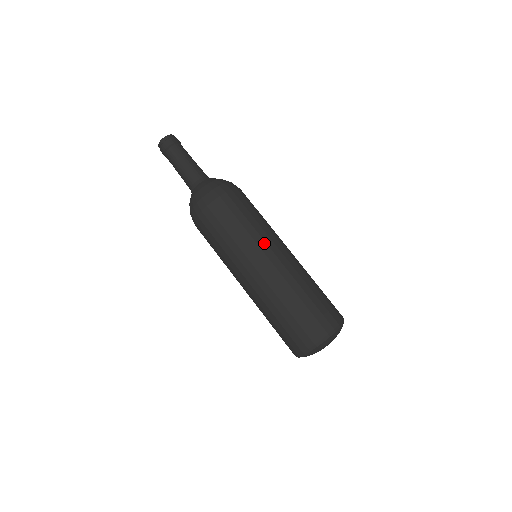
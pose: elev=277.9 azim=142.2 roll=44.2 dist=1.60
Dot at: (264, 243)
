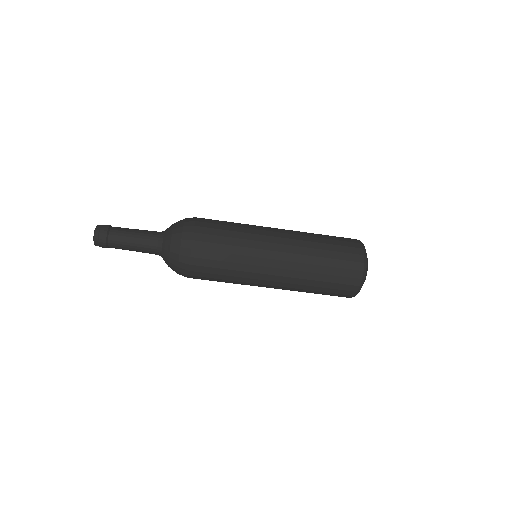
Dot at: (257, 267)
